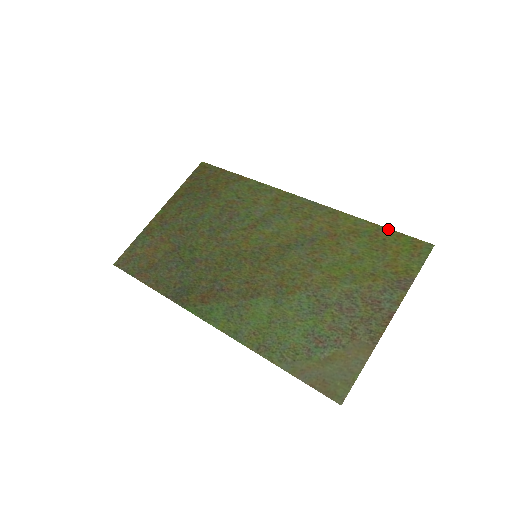
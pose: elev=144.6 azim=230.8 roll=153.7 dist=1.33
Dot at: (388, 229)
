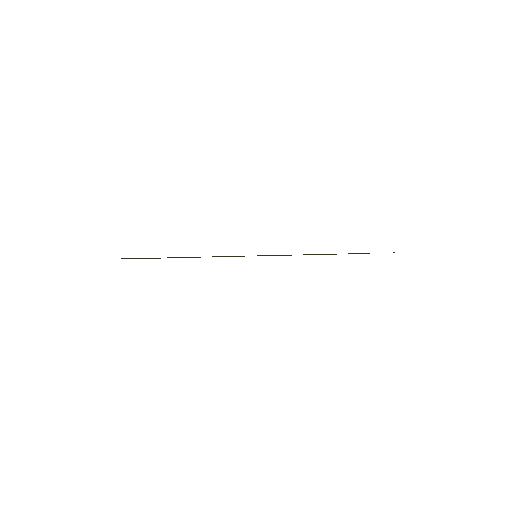
Dot at: occluded
